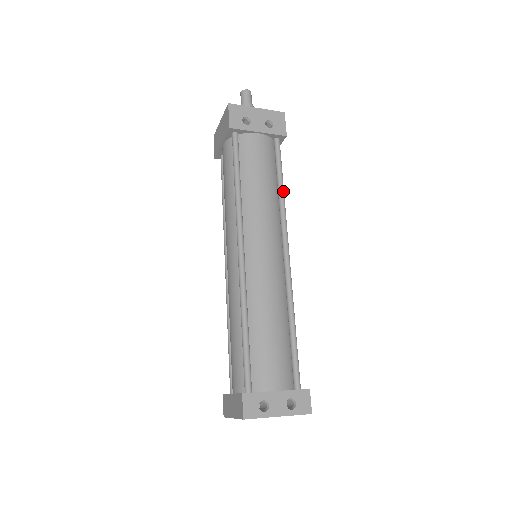
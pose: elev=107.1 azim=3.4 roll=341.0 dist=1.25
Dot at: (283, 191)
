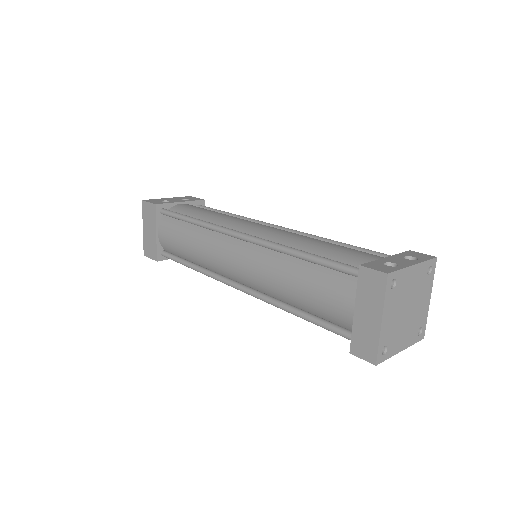
Dot at: (234, 214)
